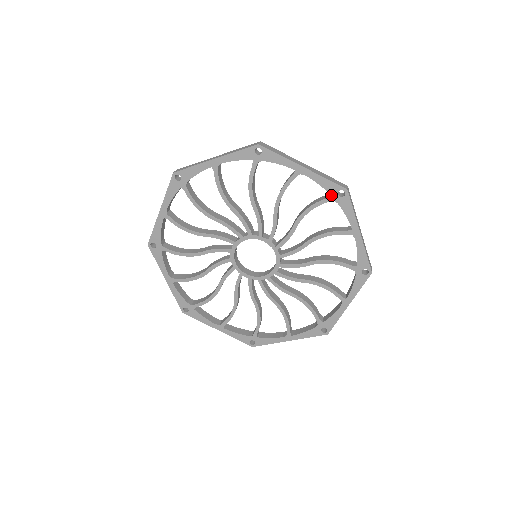
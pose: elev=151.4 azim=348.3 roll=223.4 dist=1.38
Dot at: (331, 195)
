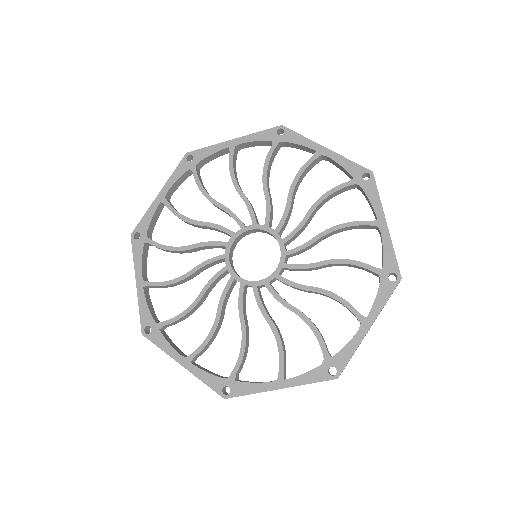
Dot at: (383, 269)
